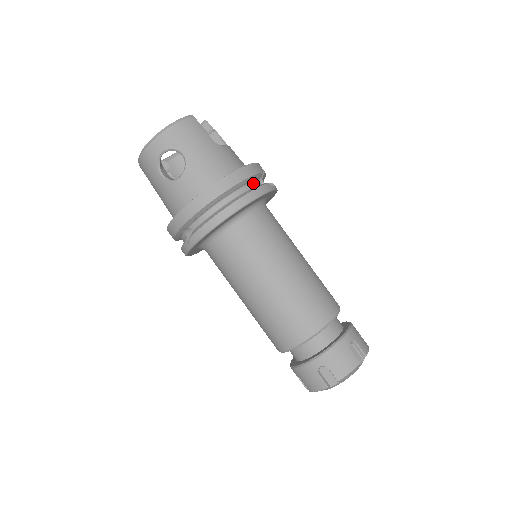
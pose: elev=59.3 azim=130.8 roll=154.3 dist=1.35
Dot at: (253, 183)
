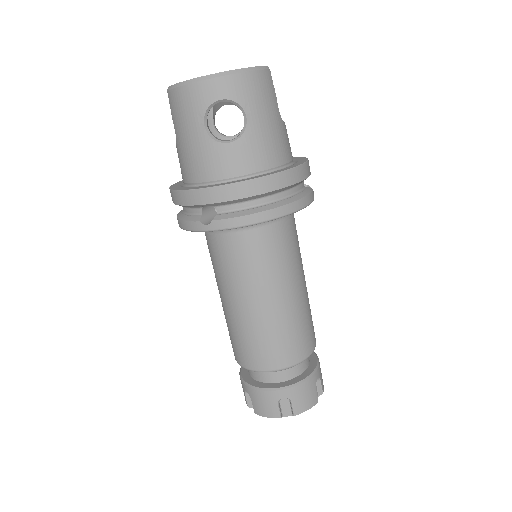
Dot at: (301, 184)
